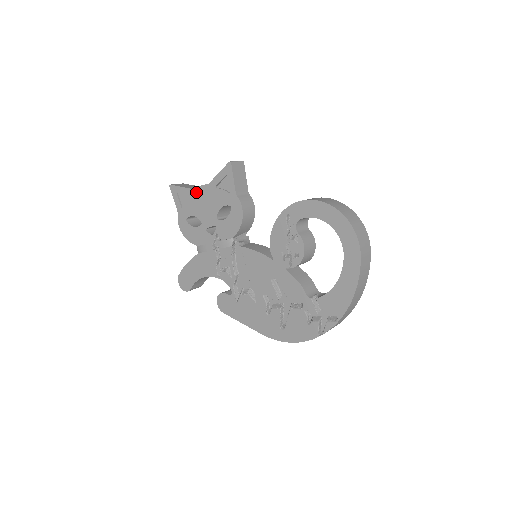
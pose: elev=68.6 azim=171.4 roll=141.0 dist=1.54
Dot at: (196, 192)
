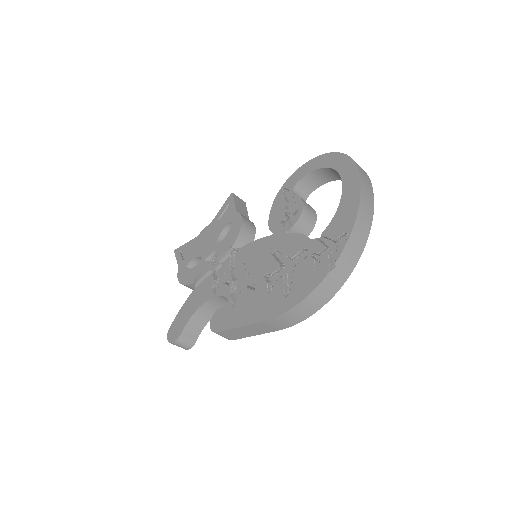
Dot at: (199, 237)
